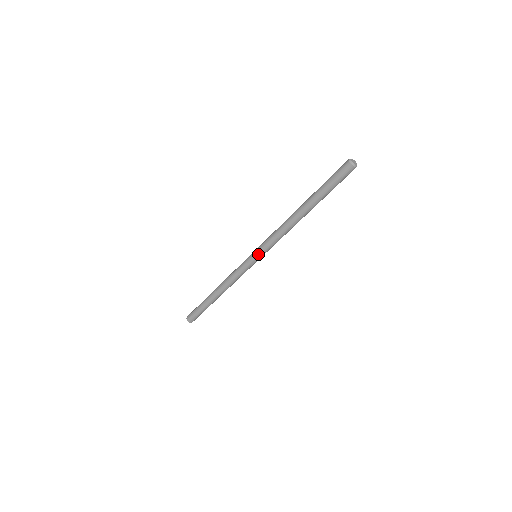
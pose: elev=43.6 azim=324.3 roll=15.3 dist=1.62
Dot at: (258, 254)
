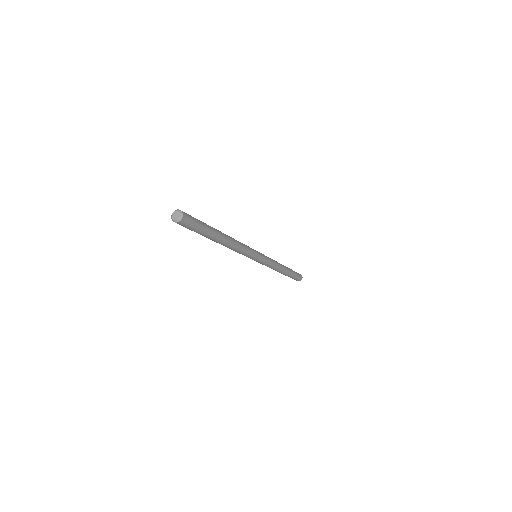
Dot at: occluded
